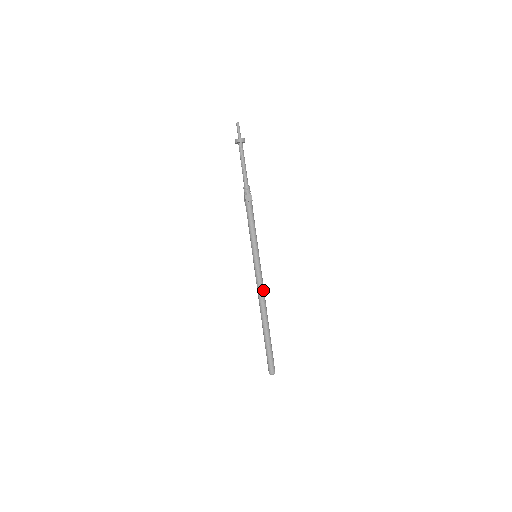
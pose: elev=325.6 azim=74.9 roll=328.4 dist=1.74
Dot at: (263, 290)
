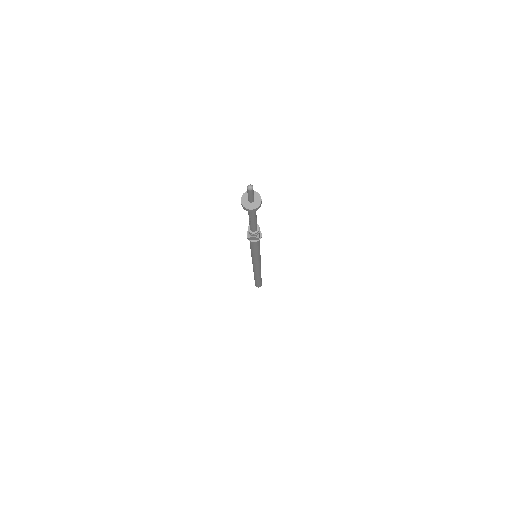
Dot at: (259, 269)
